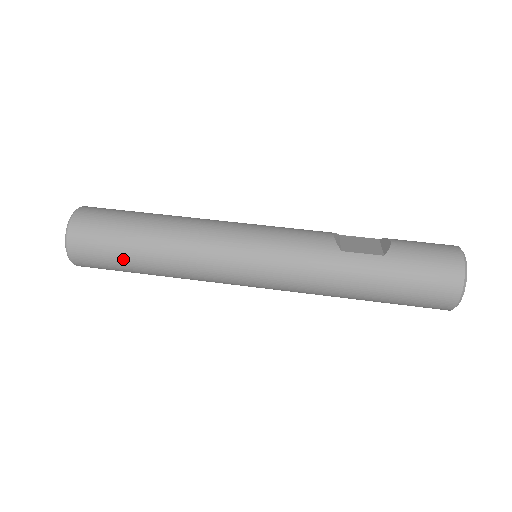
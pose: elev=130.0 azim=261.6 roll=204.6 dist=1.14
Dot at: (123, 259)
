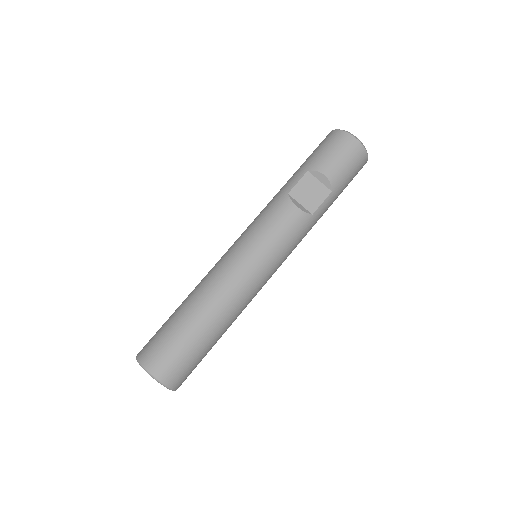
Dot at: occluded
